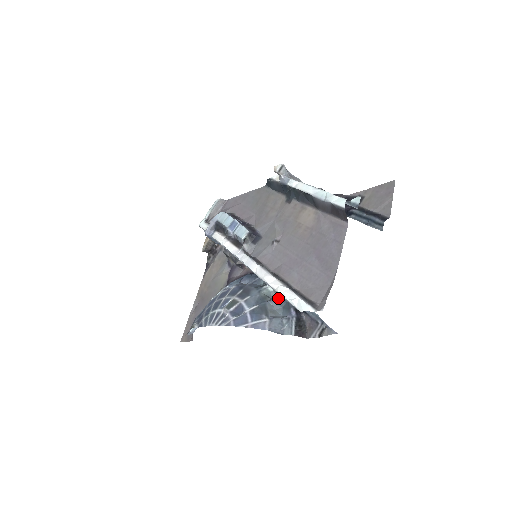
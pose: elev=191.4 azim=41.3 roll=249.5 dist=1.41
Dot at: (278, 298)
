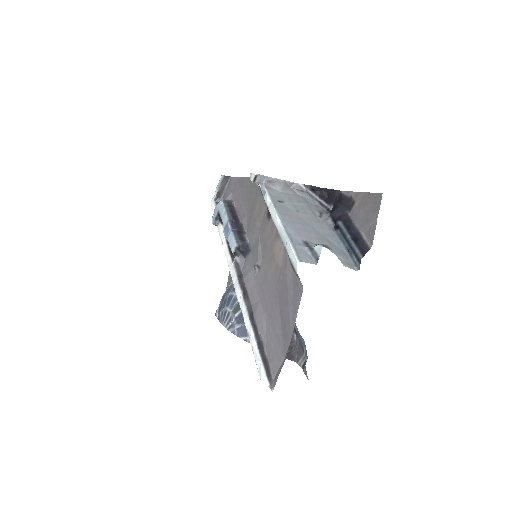
Dot at: occluded
